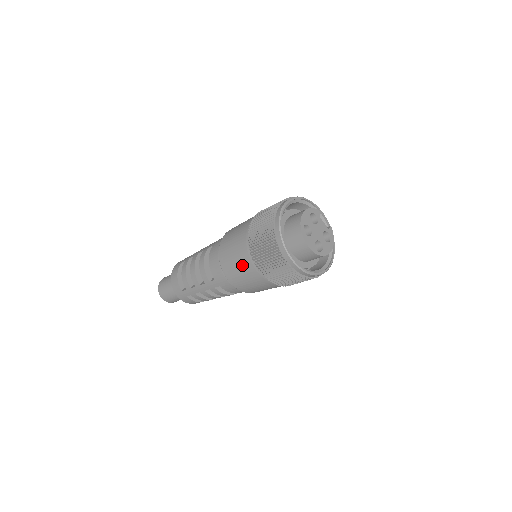
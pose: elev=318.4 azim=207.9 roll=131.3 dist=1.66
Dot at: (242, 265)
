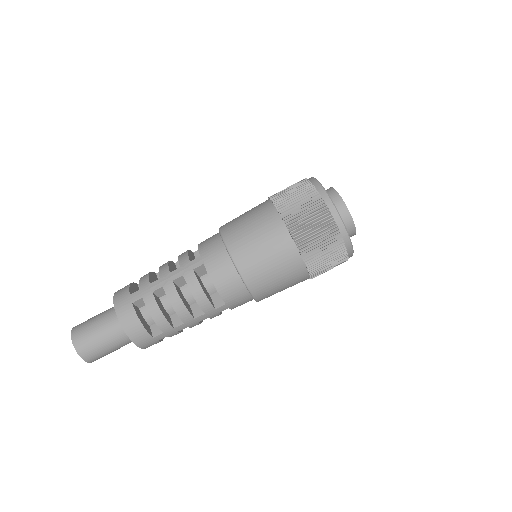
Dot at: (285, 275)
